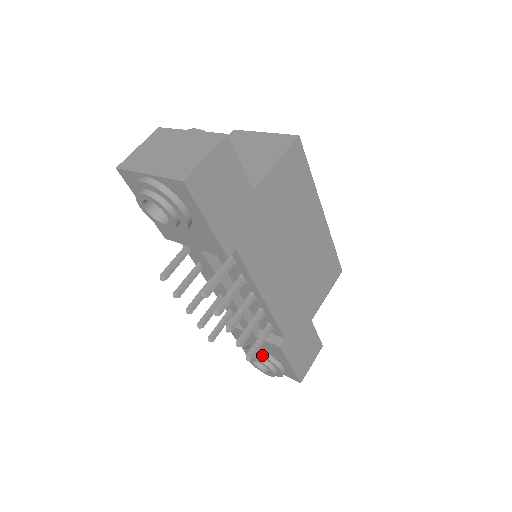
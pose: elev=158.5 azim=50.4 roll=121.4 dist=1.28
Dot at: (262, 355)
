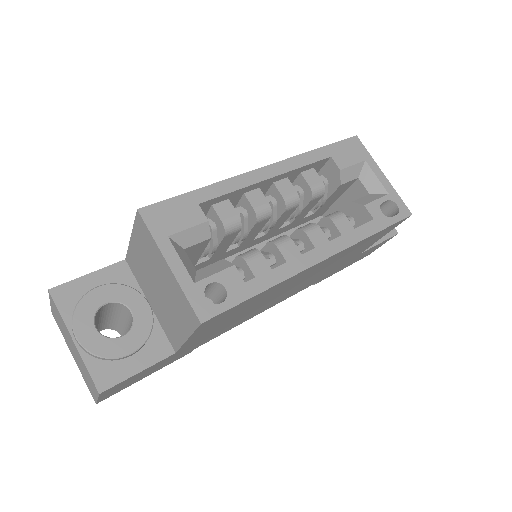
Dot at: occluded
